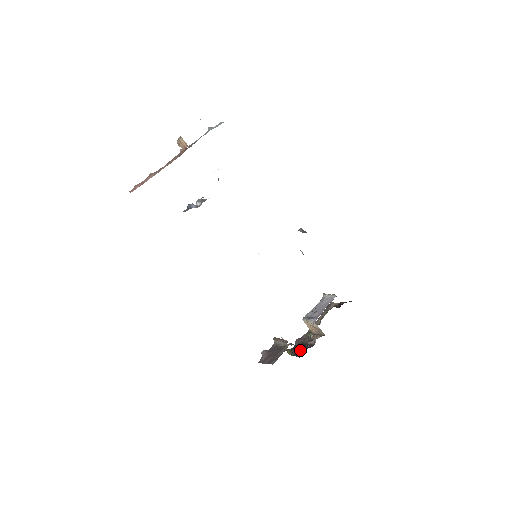
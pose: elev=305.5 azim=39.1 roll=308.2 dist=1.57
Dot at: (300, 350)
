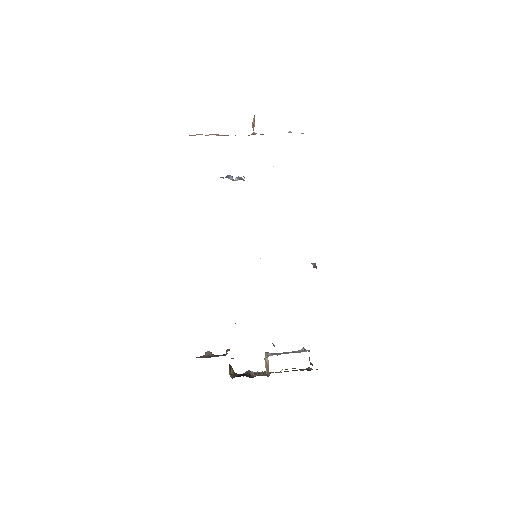
Dot at: (239, 375)
